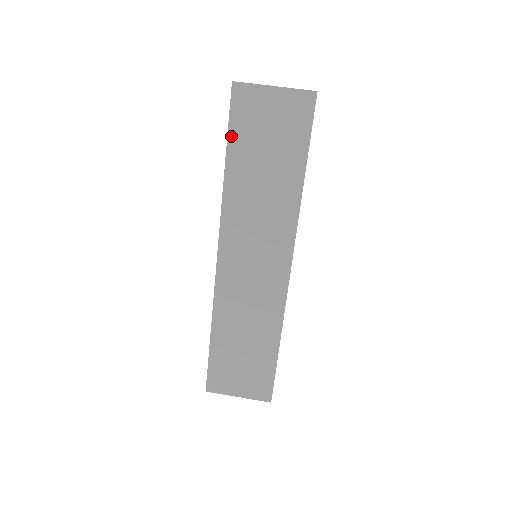
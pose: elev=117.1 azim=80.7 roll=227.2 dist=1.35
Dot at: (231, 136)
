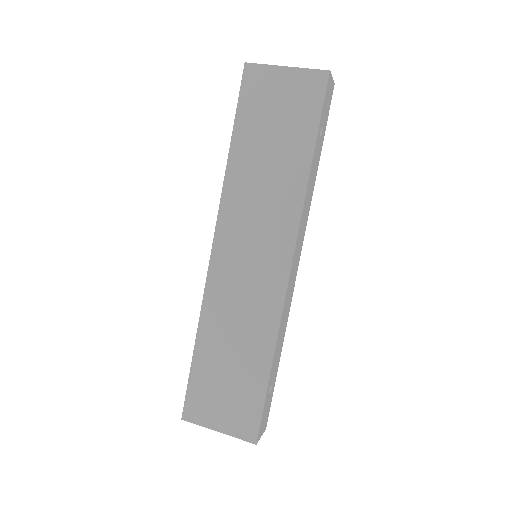
Dot at: (239, 117)
